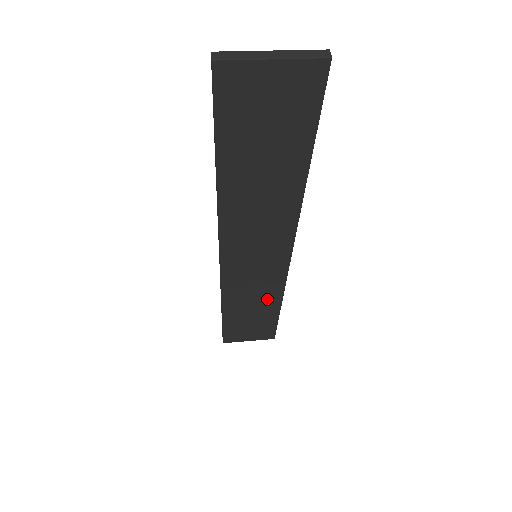
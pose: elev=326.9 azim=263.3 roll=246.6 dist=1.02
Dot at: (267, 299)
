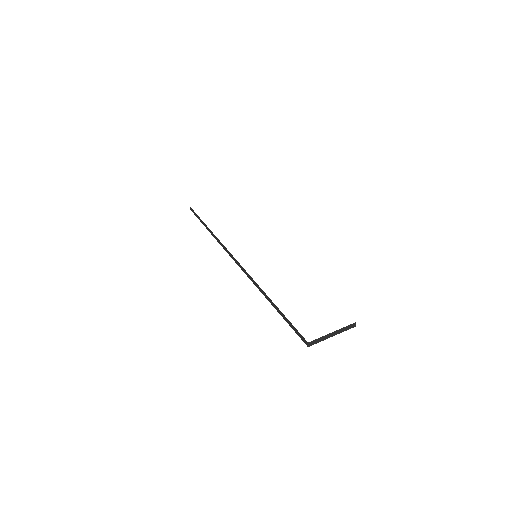
Dot at: occluded
